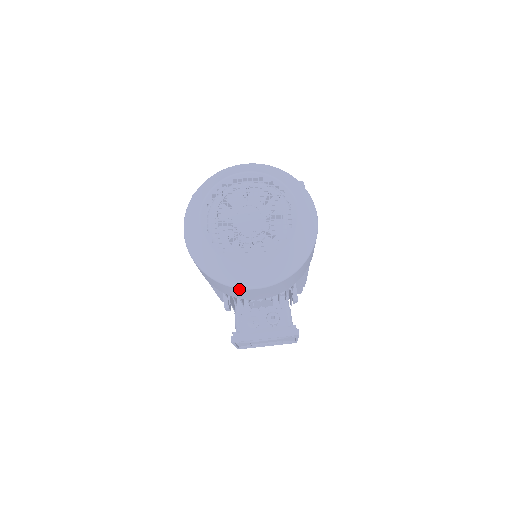
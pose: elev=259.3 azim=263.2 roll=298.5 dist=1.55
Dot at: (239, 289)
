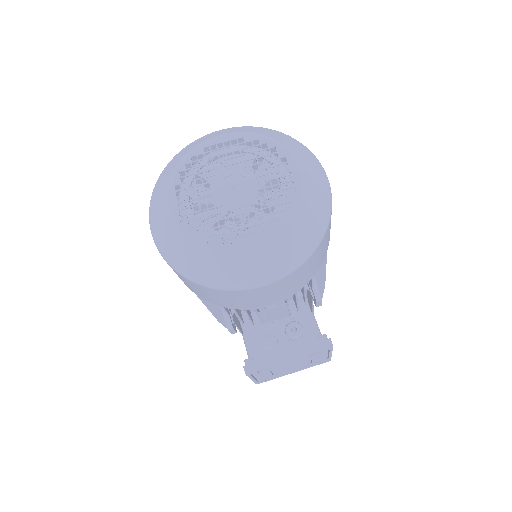
Dot at: (240, 291)
